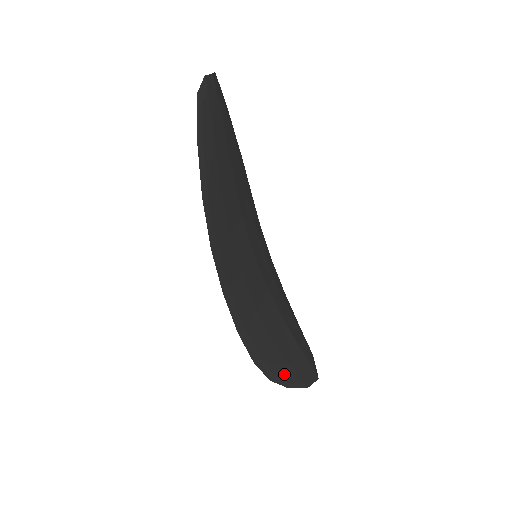
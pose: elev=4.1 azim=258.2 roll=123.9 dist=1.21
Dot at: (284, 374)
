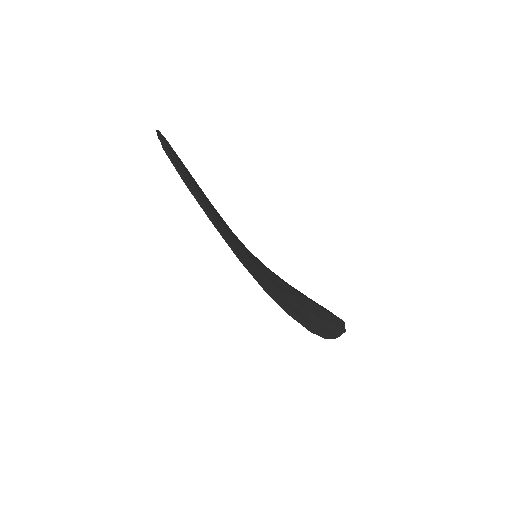
Dot at: (328, 330)
